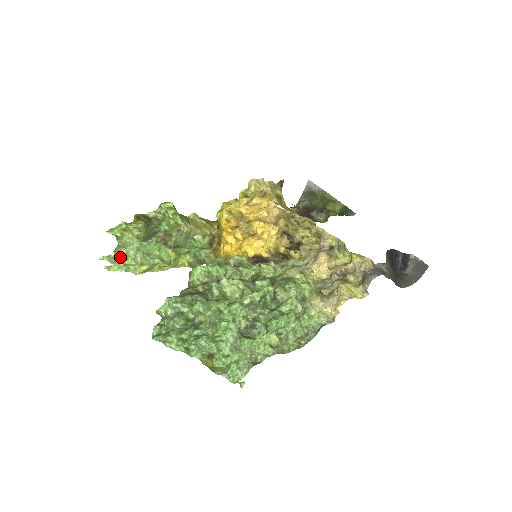
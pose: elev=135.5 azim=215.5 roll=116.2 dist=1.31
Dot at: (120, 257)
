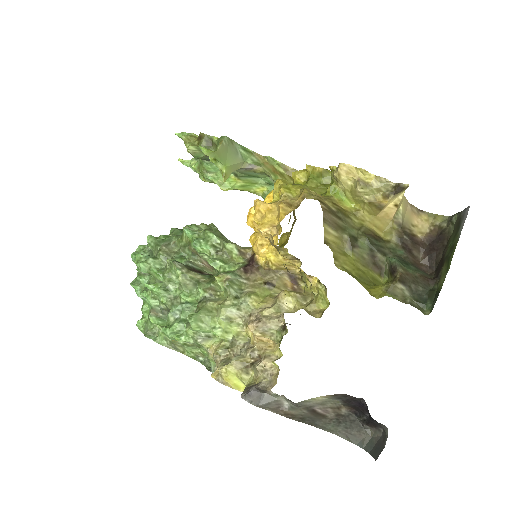
Dot at: occluded
